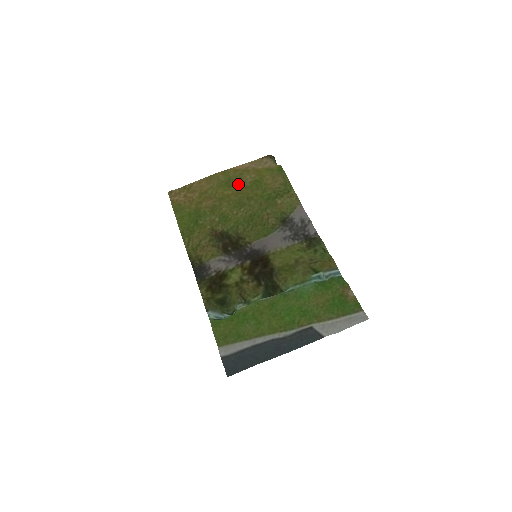
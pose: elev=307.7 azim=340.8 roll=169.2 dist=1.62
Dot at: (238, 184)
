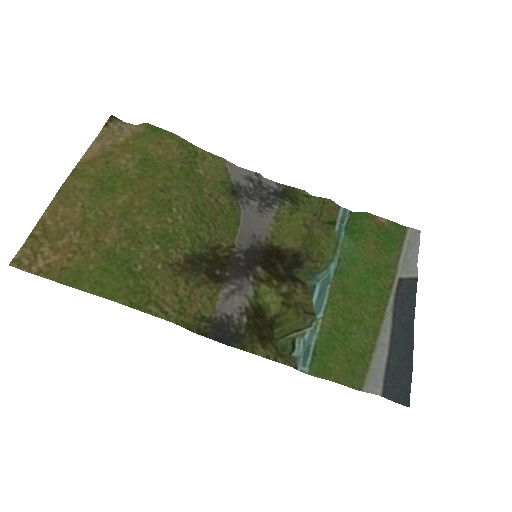
Dot at: (122, 179)
